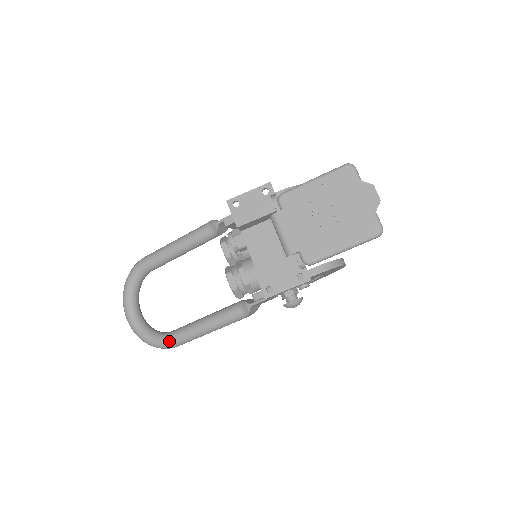
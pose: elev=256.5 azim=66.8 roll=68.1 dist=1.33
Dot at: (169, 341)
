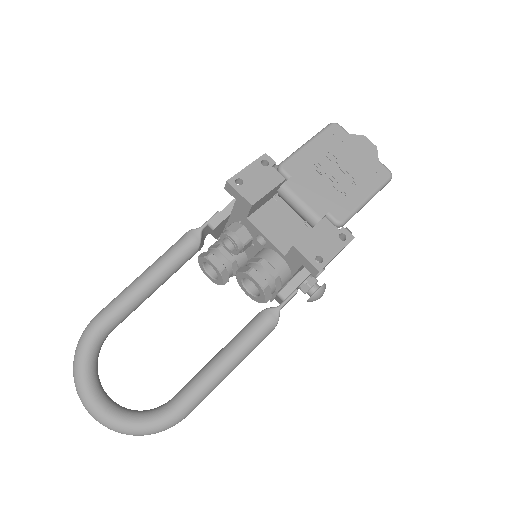
Dot at: (177, 410)
